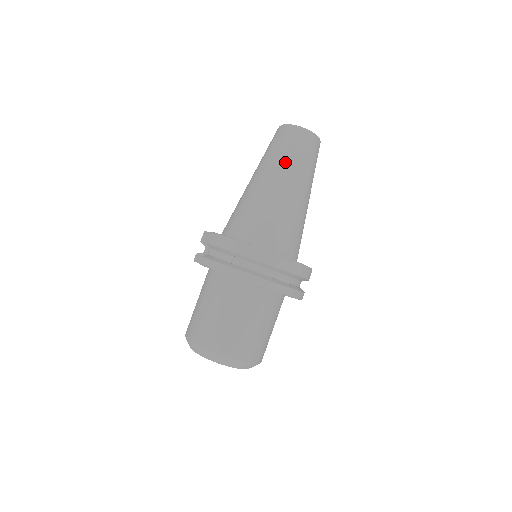
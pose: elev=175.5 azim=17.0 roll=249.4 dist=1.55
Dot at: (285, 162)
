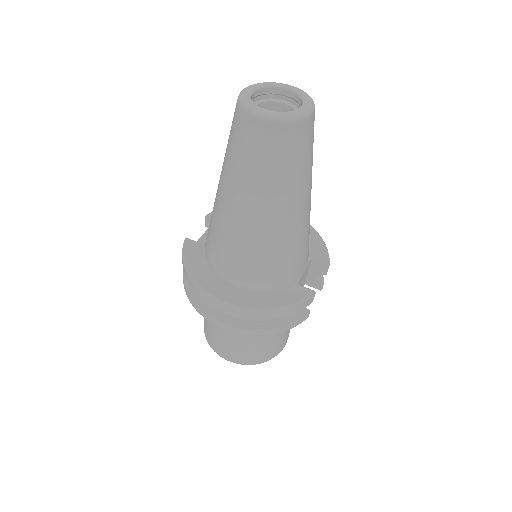
Dot at: (234, 170)
